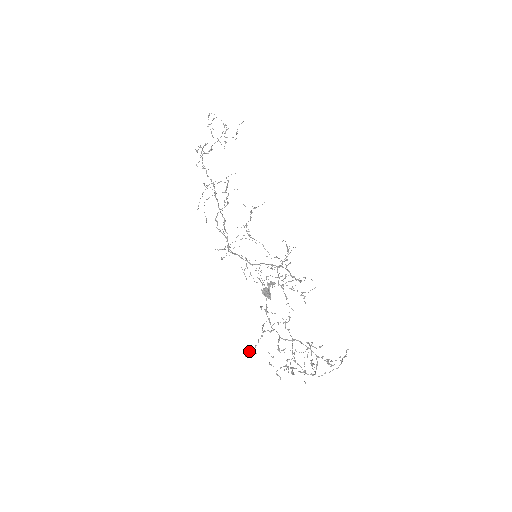
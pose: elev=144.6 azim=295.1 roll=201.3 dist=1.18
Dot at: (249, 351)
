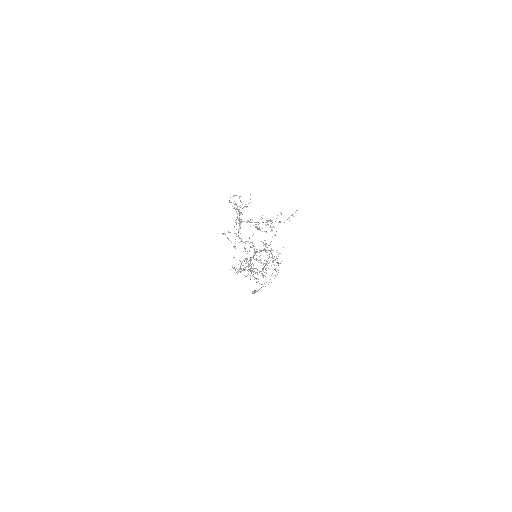
Dot at: occluded
